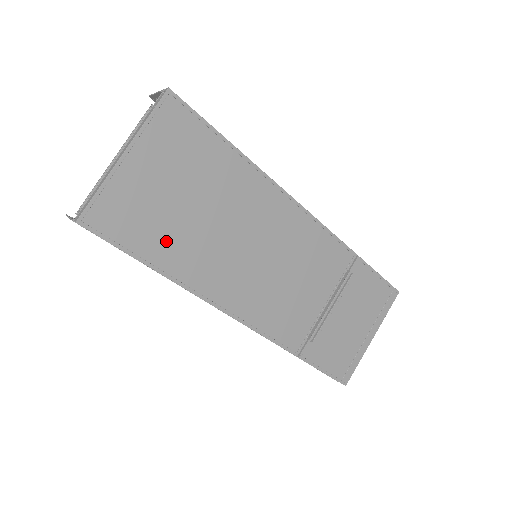
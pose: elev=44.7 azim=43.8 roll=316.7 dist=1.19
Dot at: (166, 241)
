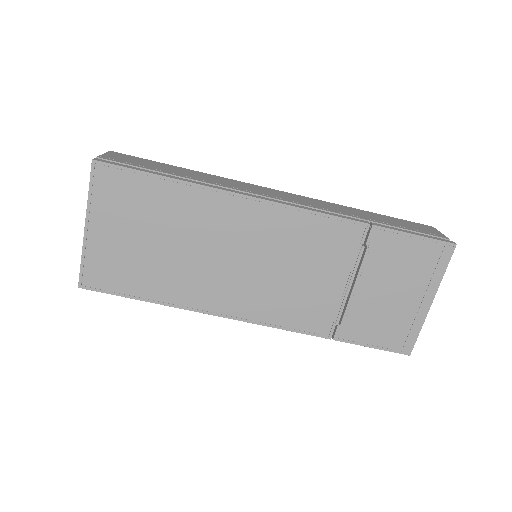
Dot at: (151, 279)
